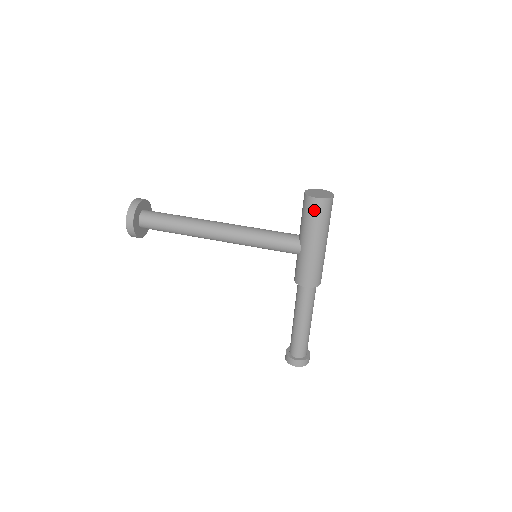
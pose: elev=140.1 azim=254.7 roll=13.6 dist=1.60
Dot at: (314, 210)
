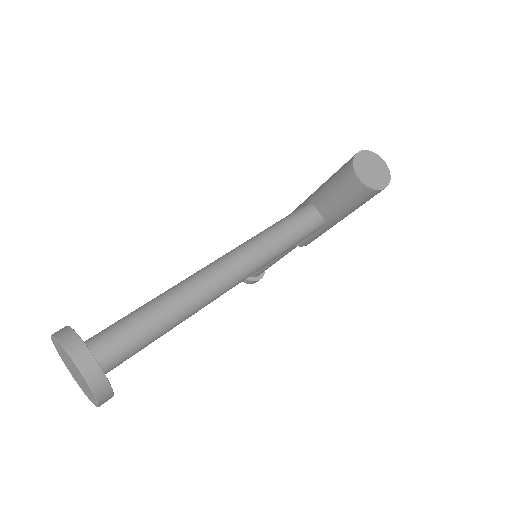
Dot at: occluded
